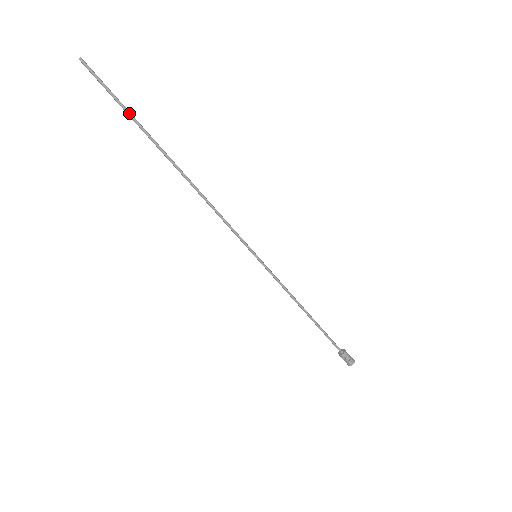
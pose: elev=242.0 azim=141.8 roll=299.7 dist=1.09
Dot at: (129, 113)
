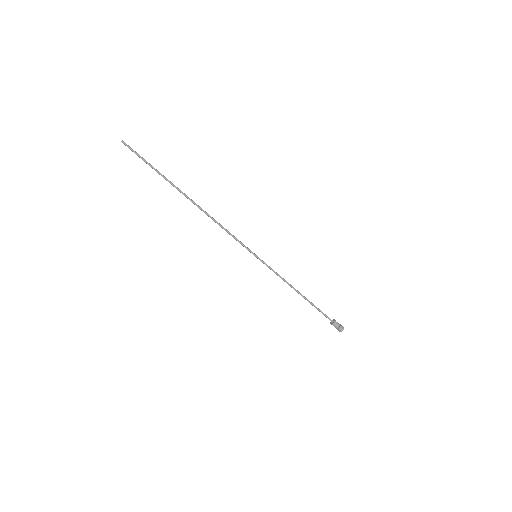
Dot at: (156, 171)
